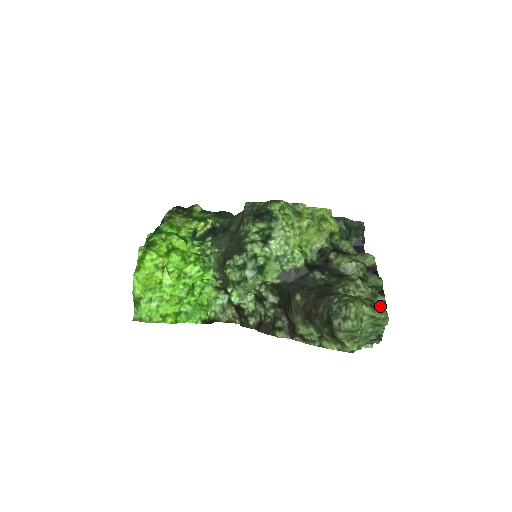
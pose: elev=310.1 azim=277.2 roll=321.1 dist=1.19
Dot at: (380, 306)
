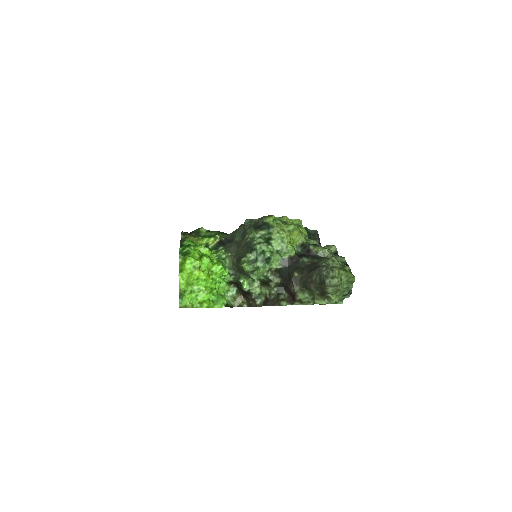
Dot at: occluded
